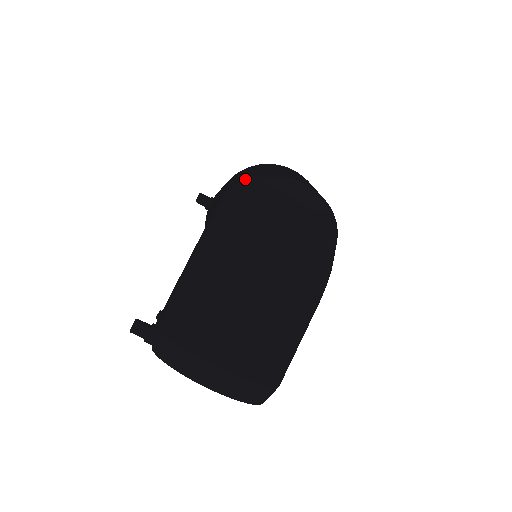
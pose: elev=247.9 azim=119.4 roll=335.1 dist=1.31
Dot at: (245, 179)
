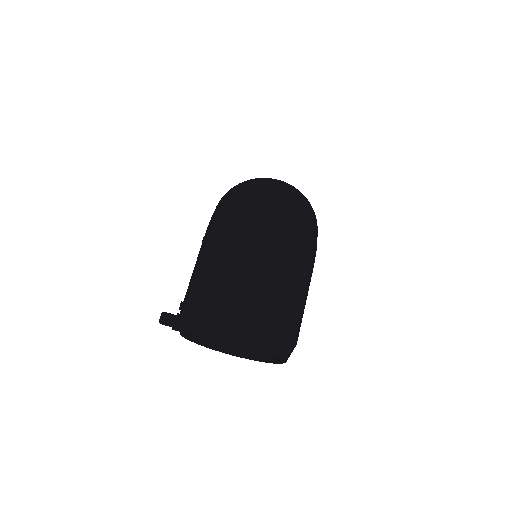
Dot at: (230, 189)
